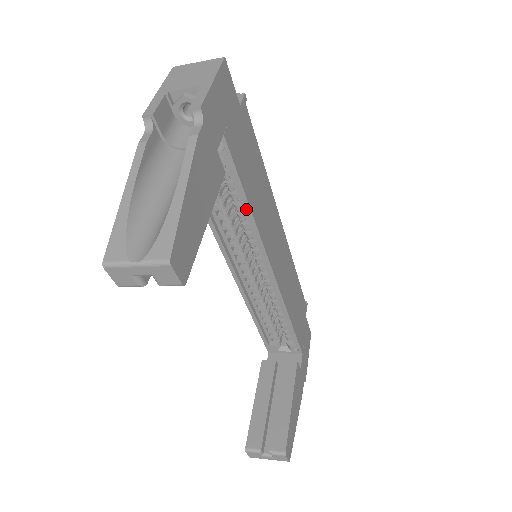
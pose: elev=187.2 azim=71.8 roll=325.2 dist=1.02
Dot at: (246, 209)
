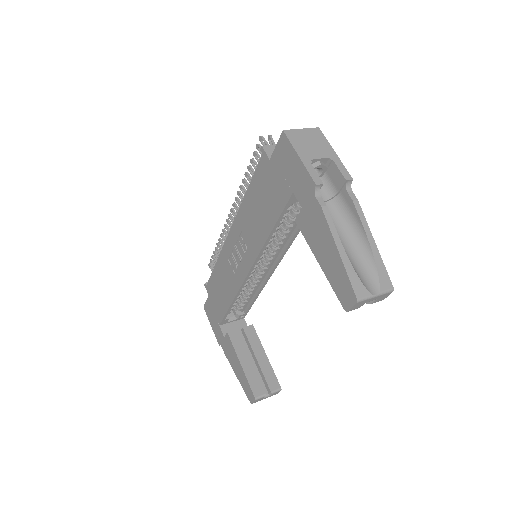
Dot at: (298, 230)
